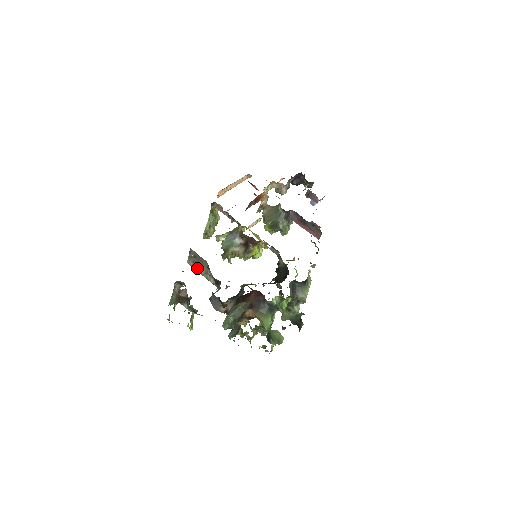
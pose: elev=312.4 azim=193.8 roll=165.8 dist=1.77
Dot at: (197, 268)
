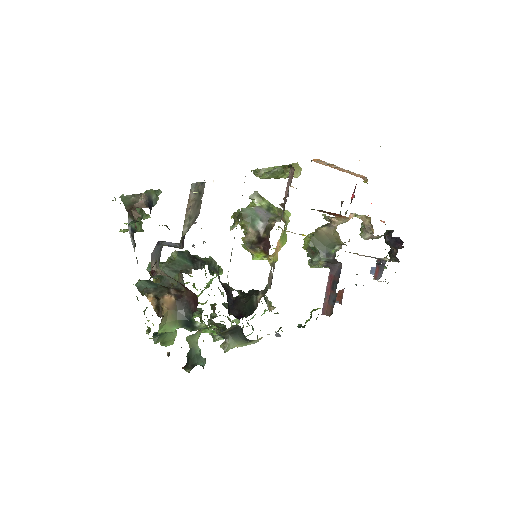
Dot at: (191, 201)
